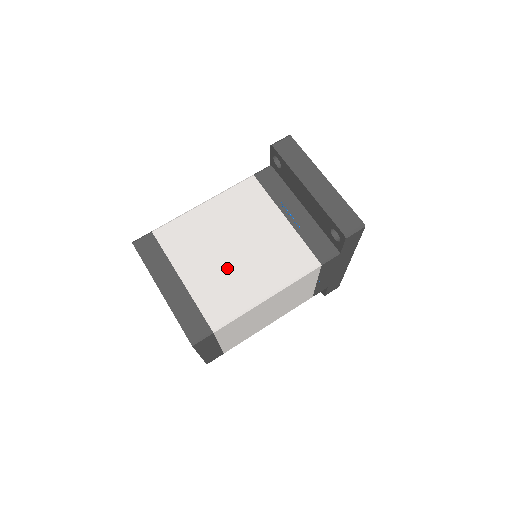
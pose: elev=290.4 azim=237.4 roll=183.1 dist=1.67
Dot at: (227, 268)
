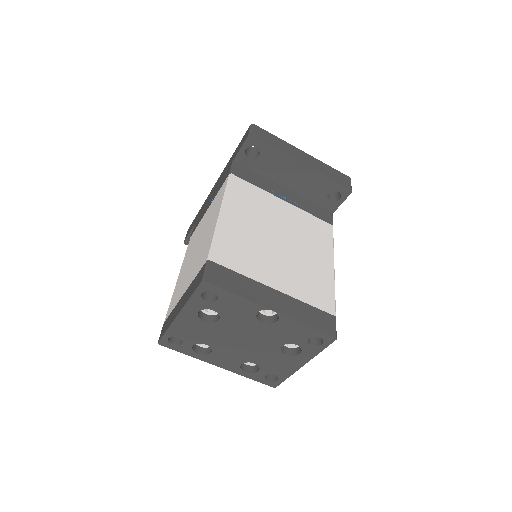
Dot at: (293, 260)
